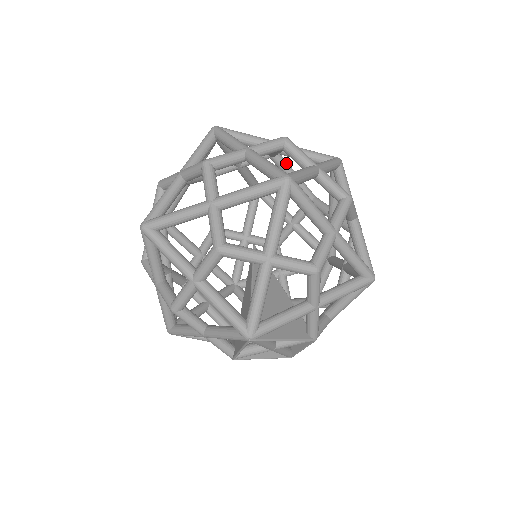
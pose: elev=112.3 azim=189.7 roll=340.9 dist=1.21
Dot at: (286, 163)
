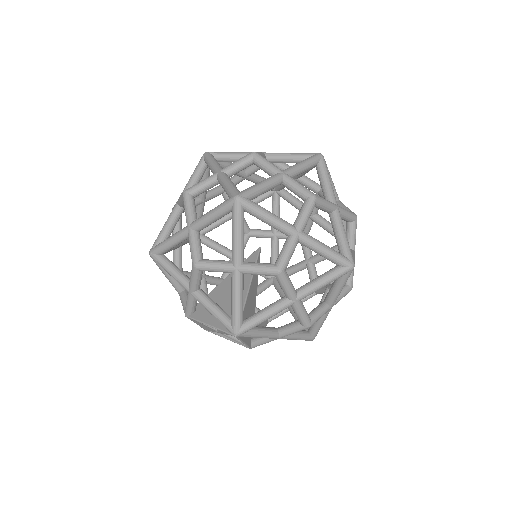
Dot at: occluded
